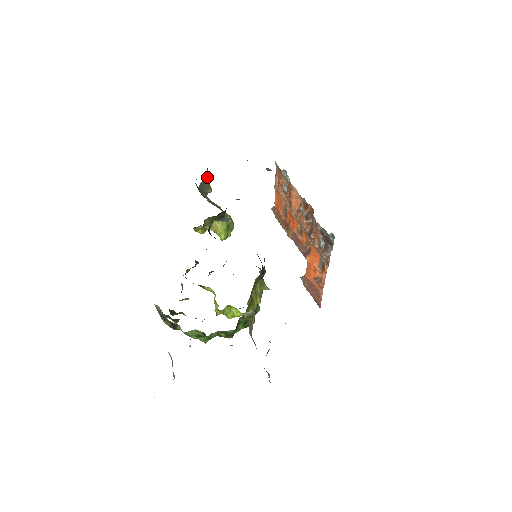
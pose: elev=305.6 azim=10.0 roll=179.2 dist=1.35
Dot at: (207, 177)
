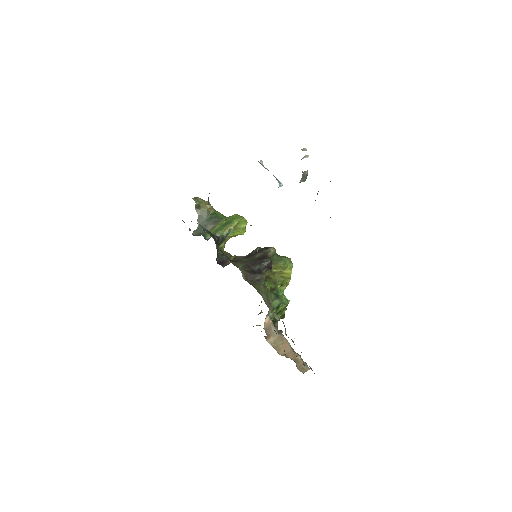
Dot at: (197, 207)
